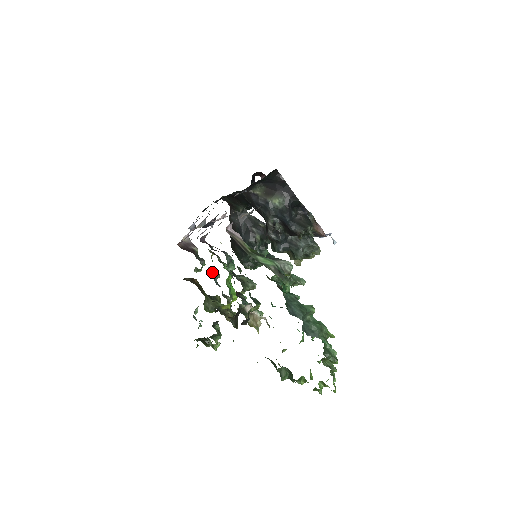
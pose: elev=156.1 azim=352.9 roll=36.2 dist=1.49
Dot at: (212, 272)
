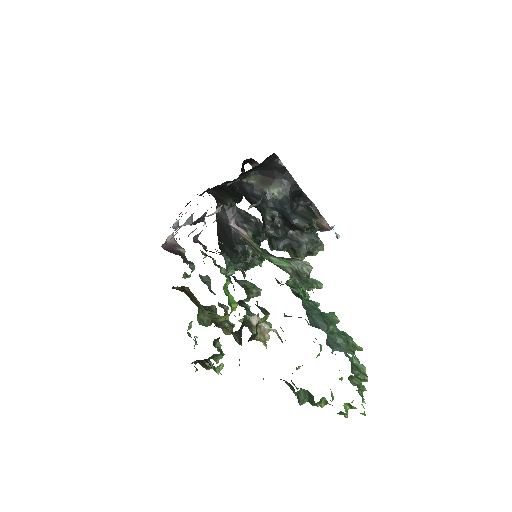
Dot at: (202, 277)
